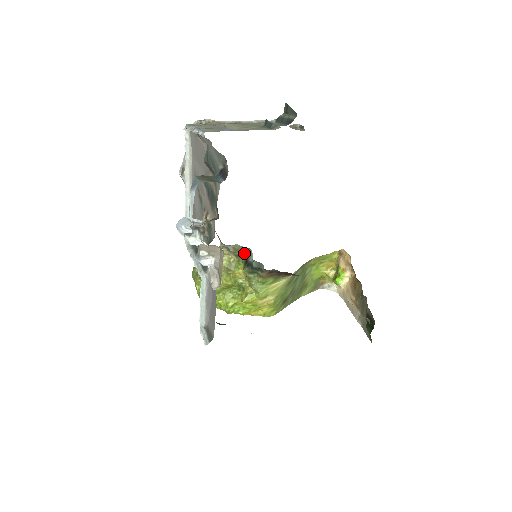
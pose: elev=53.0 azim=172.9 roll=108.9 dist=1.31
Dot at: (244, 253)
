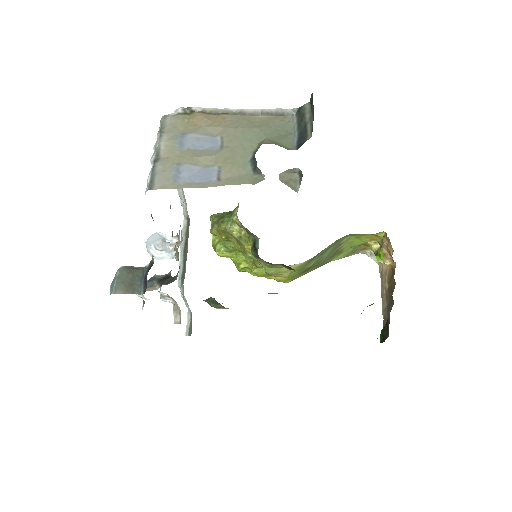
Dot at: occluded
